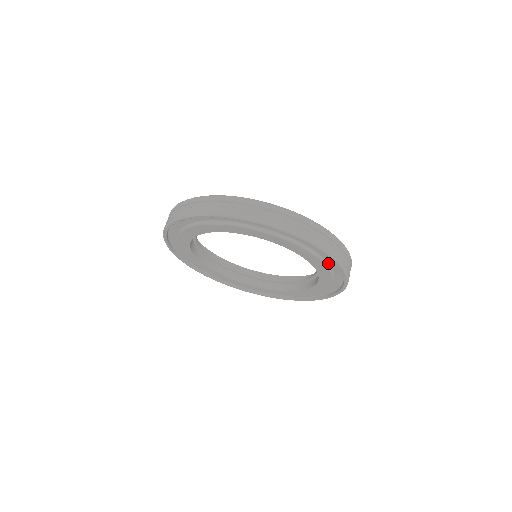
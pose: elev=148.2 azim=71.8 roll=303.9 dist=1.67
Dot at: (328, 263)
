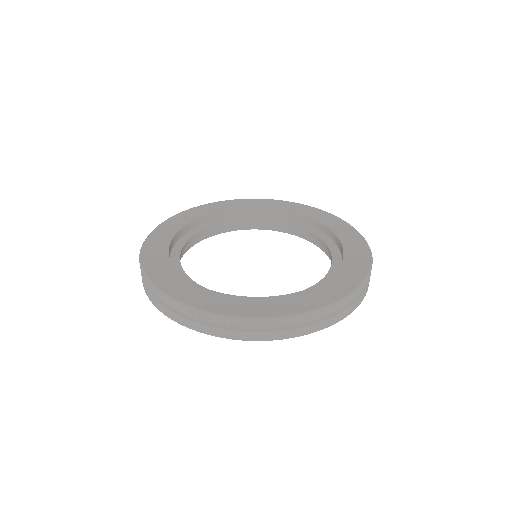
Dot at: occluded
